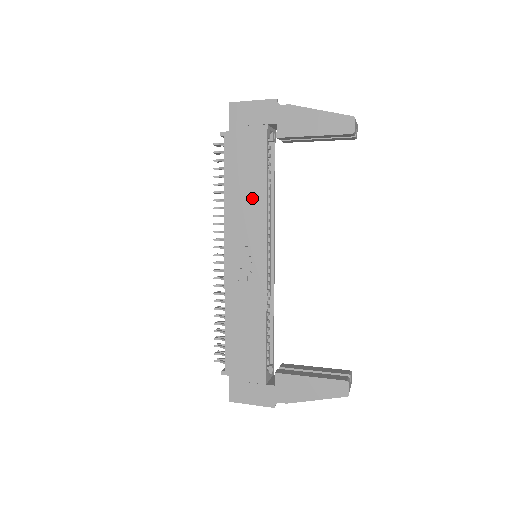
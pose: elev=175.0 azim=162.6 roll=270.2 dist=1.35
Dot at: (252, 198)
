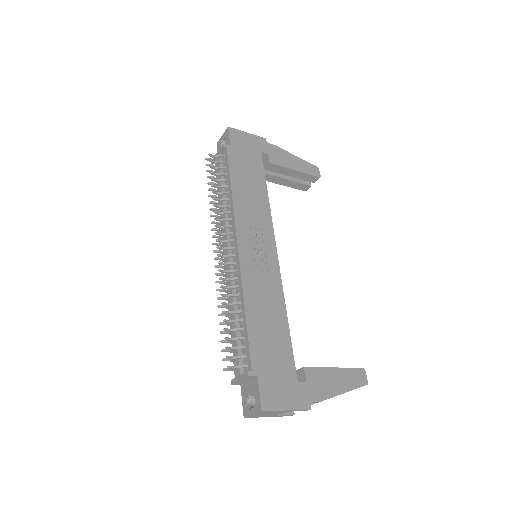
Dot at: (257, 200)
